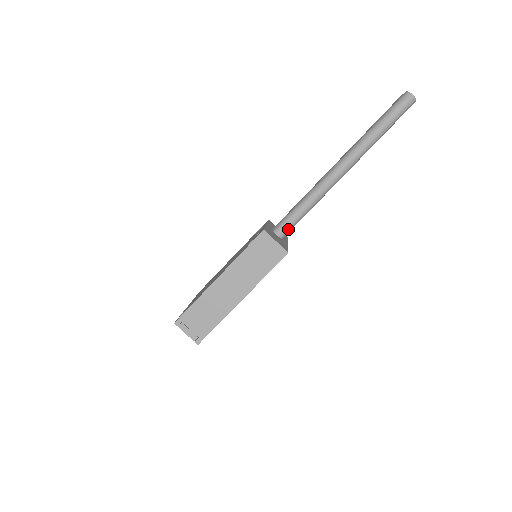
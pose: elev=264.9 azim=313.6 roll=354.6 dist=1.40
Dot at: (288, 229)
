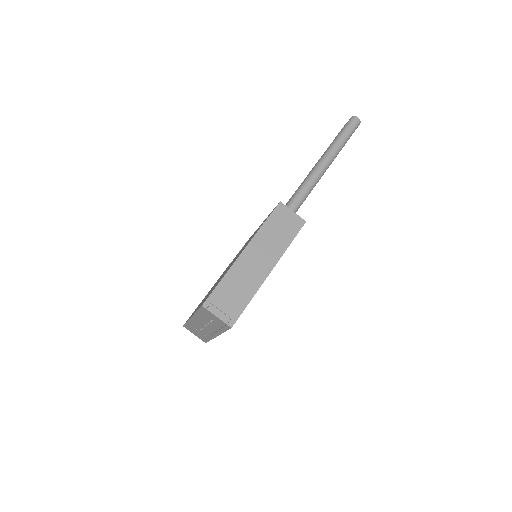
Dot at: occluded
